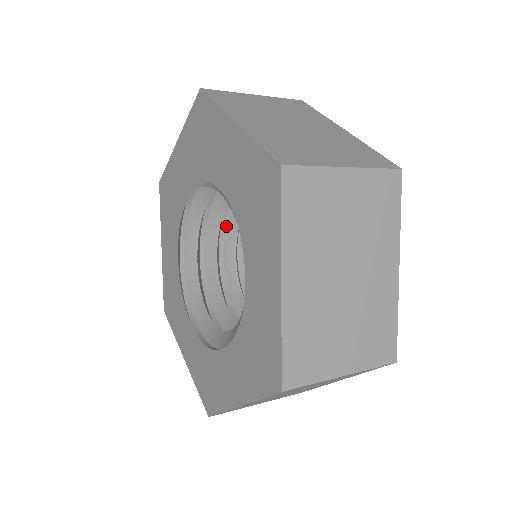
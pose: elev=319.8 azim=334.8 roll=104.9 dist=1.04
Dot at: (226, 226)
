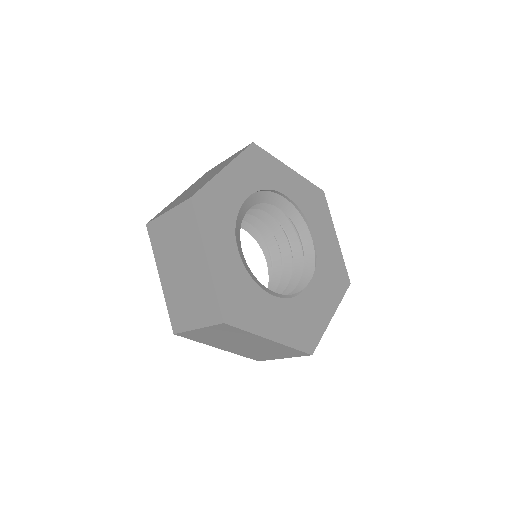
Dot at: occluded
